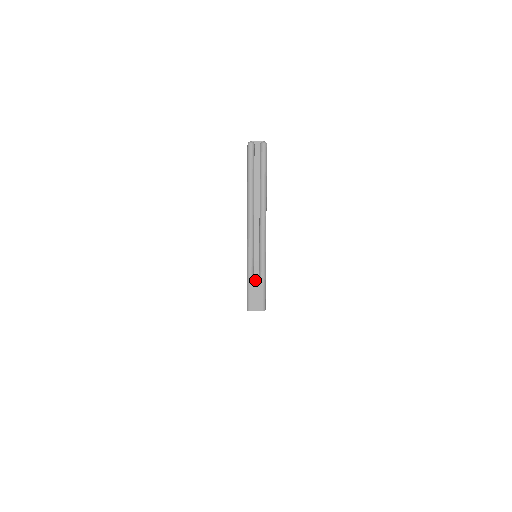
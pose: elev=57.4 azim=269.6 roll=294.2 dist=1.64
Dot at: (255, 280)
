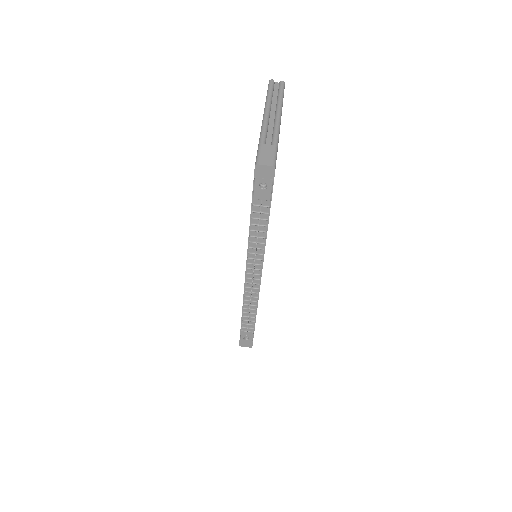
Dot at: (267, 145)
